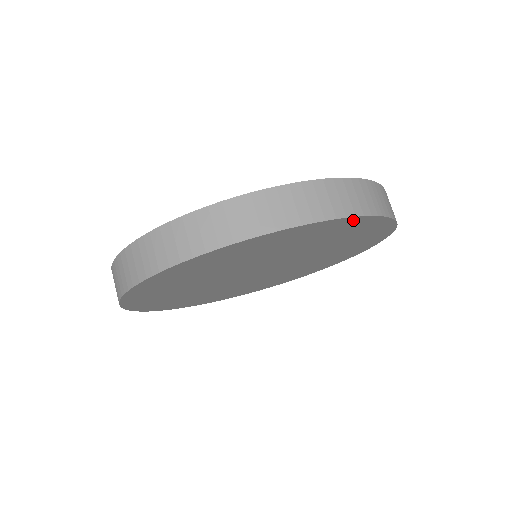
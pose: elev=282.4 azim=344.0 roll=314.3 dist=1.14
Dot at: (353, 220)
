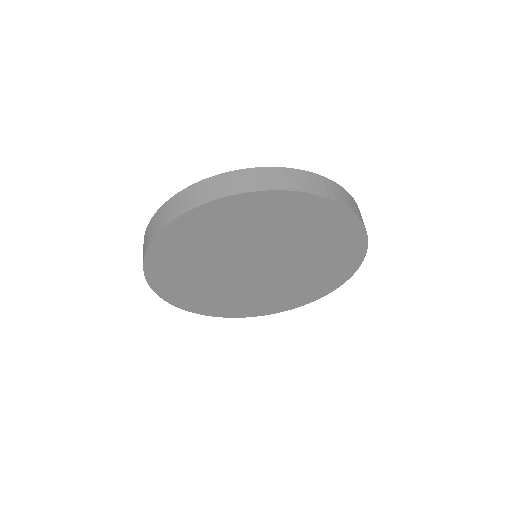
Dot at: (275, 195)
